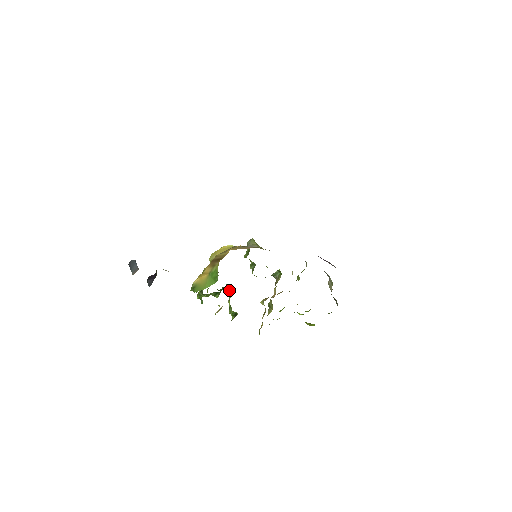
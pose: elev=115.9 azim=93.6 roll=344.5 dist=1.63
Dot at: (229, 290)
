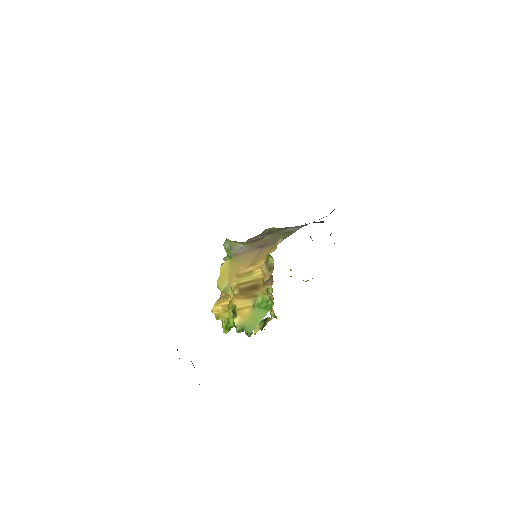
Dot at: occluded
